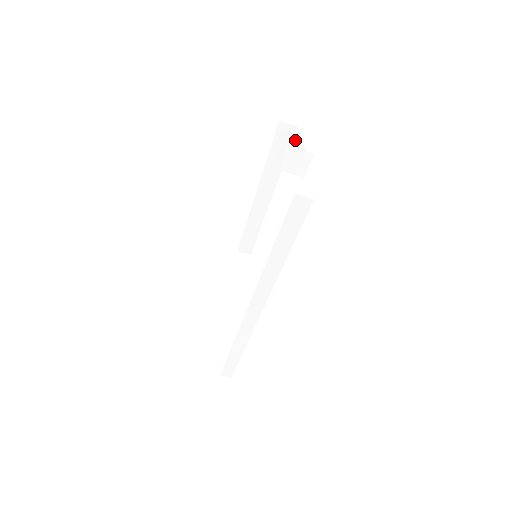
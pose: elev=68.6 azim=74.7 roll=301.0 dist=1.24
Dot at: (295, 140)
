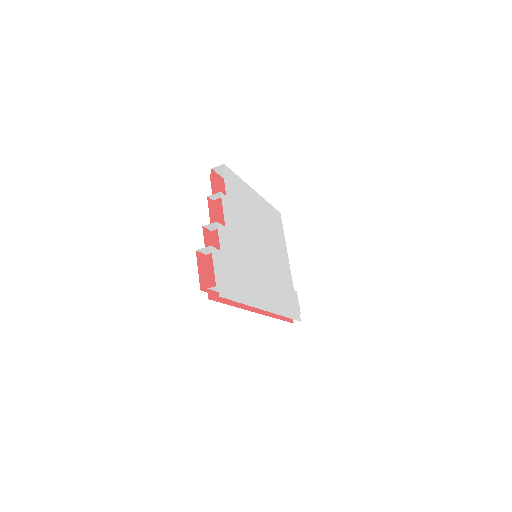
Dot at: (220, 194)
